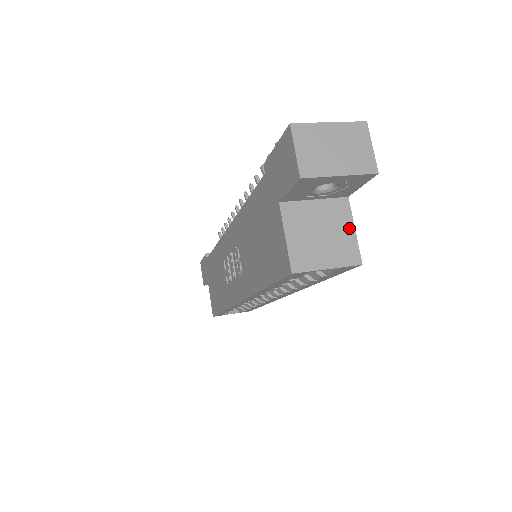
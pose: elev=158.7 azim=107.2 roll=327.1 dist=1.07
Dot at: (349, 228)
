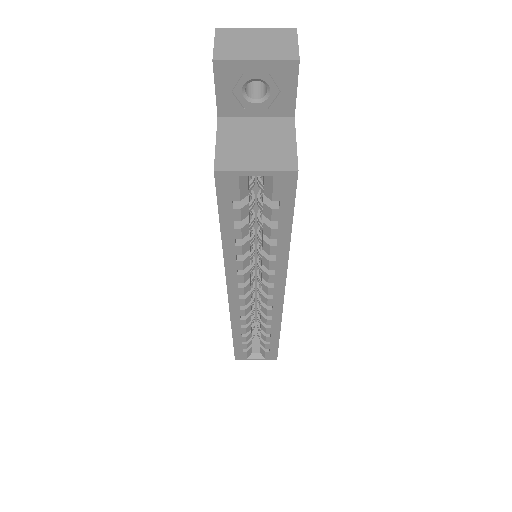
Dot at: (289, 141)
